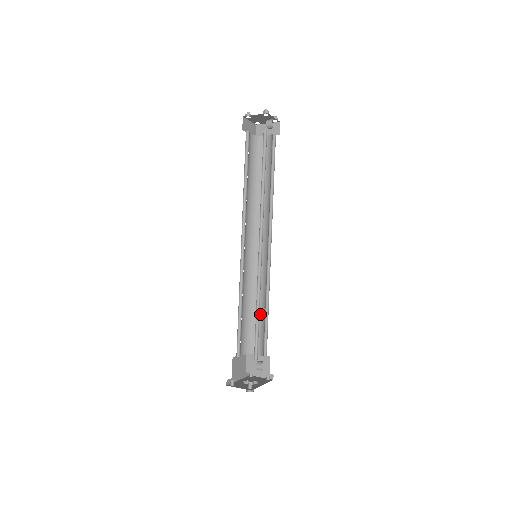
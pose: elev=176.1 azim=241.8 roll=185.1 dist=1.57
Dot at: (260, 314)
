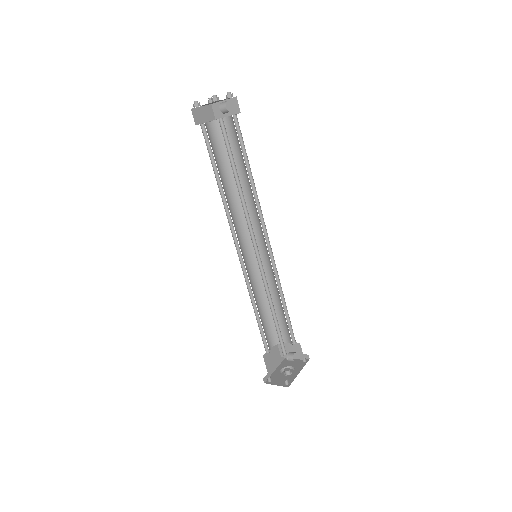
Dot at: (278, 306)
